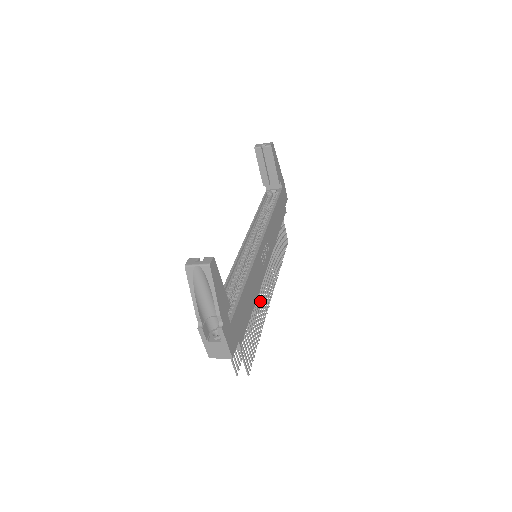
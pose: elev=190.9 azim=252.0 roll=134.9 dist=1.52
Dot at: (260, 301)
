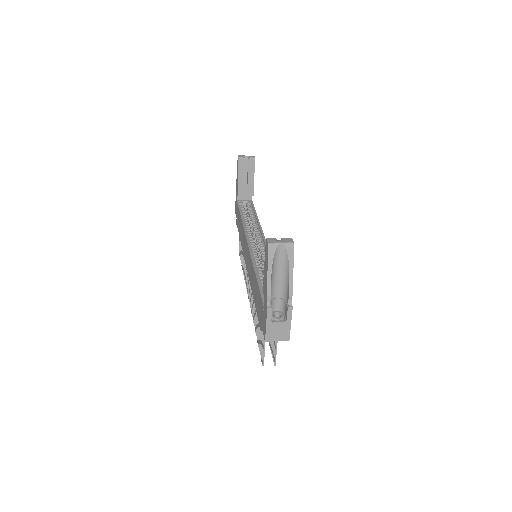
Dot at: occluded
